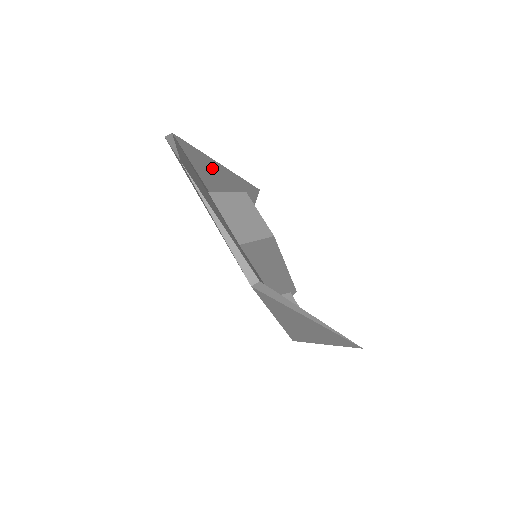
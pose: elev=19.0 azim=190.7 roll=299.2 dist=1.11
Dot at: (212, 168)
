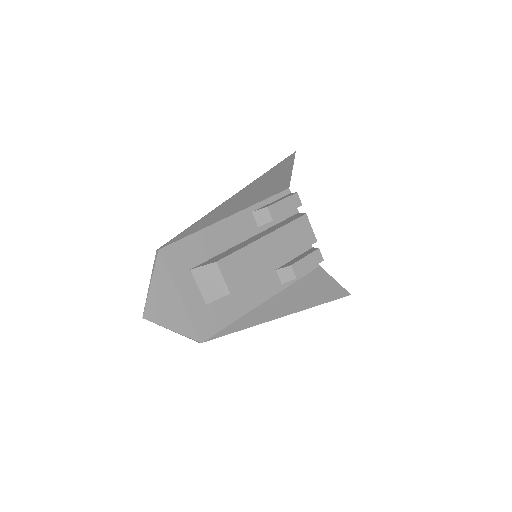
Dot at: (212, 215)
